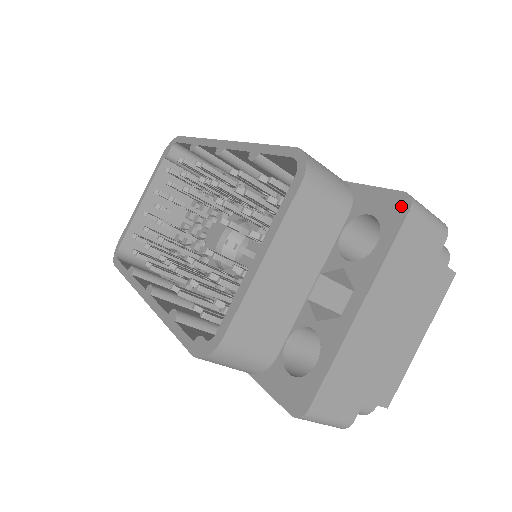
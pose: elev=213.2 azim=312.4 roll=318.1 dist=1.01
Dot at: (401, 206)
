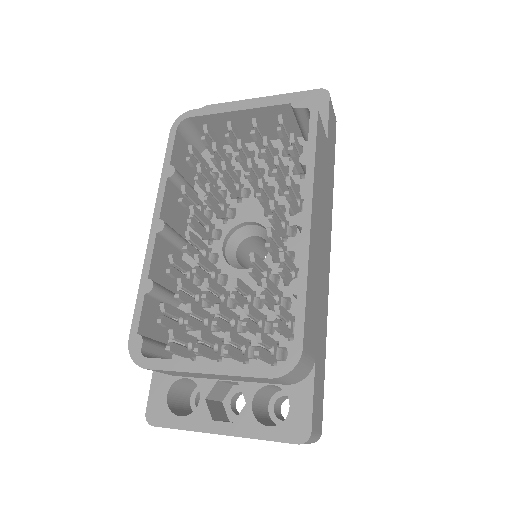
Dot at: (299, 435)
